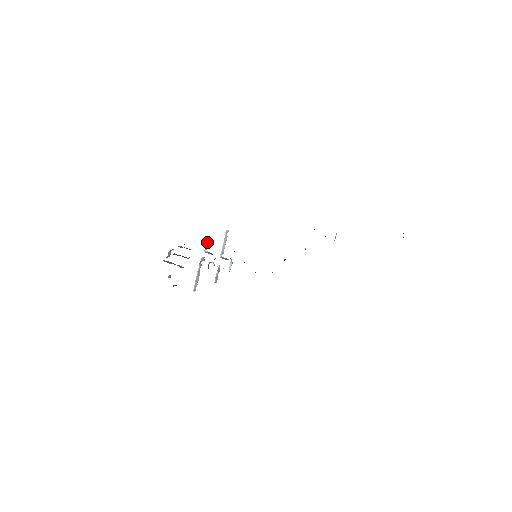
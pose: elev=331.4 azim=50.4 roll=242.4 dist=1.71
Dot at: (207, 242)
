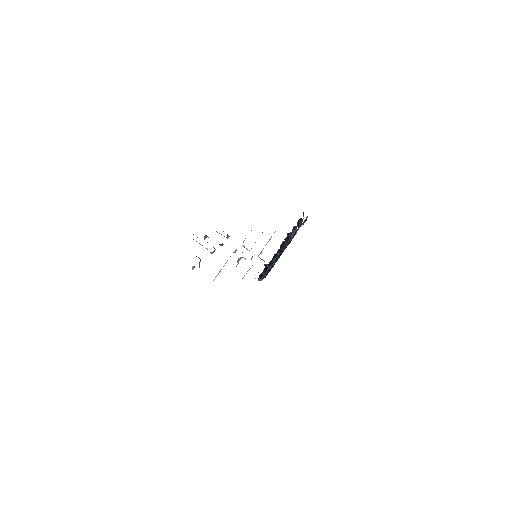
Dot at: occluded
